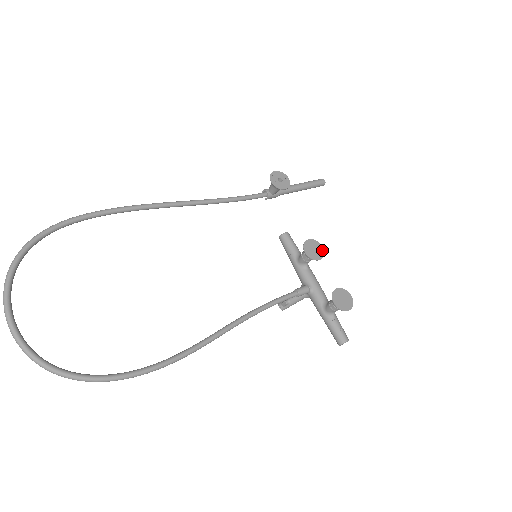
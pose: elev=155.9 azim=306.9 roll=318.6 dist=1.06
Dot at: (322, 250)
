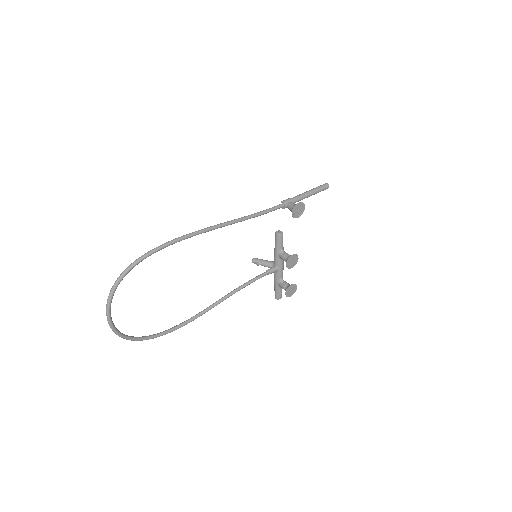
Dot at: (297, 261)
